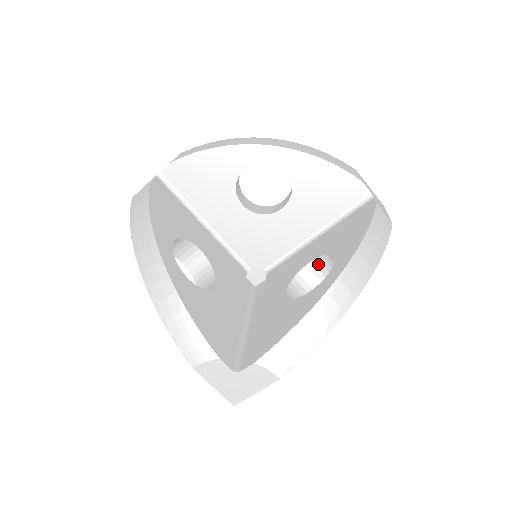
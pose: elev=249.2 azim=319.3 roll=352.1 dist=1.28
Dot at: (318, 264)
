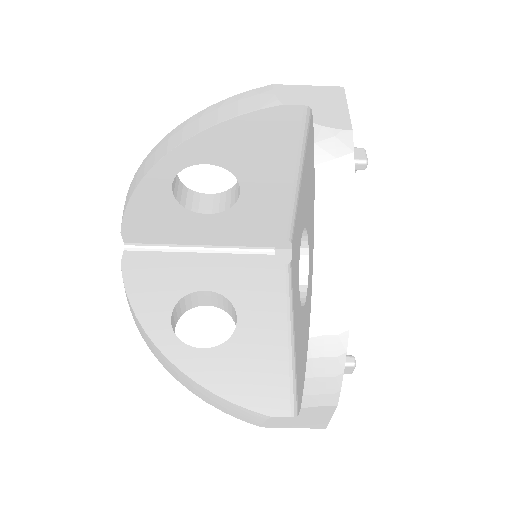
Dot at: occluded
